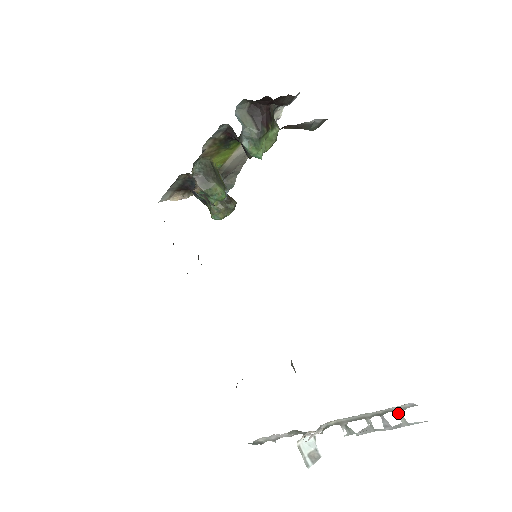
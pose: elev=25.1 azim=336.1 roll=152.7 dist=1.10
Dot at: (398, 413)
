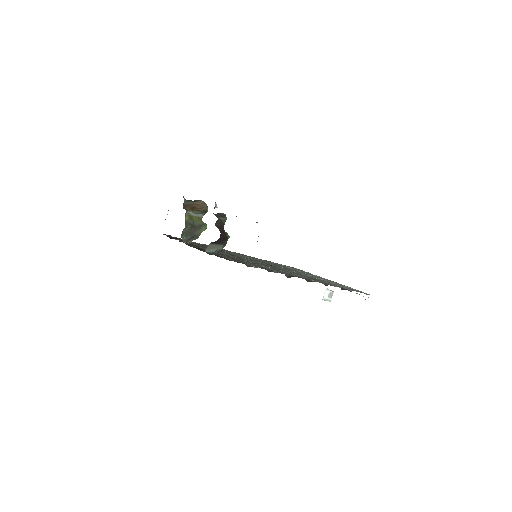
Dot at: occluded
